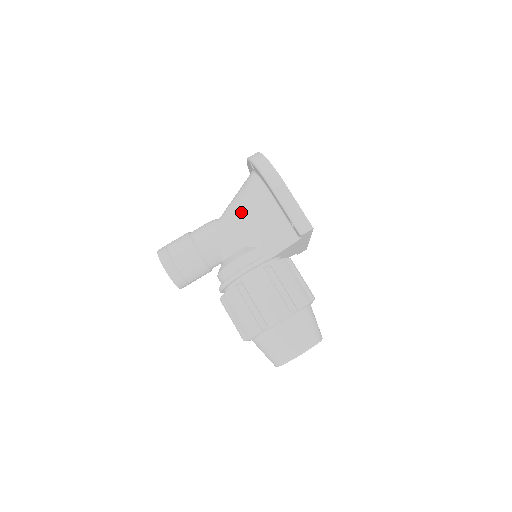
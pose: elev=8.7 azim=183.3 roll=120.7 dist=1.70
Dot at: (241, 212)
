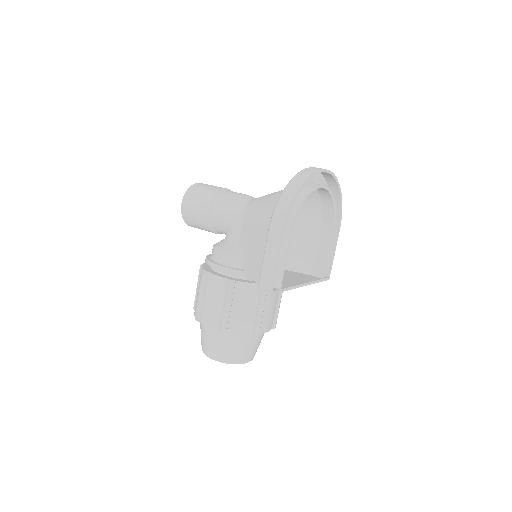
Dot at: (254, 216)
